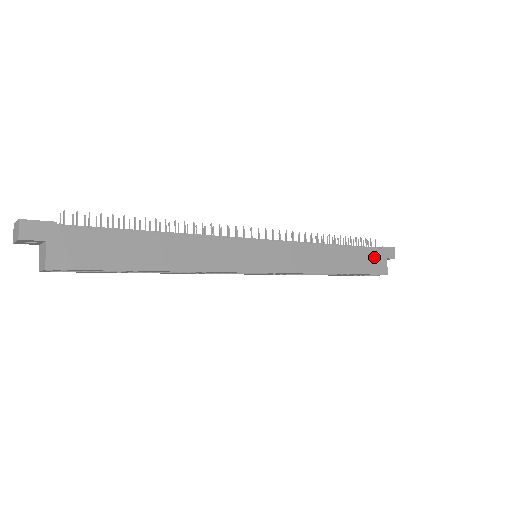
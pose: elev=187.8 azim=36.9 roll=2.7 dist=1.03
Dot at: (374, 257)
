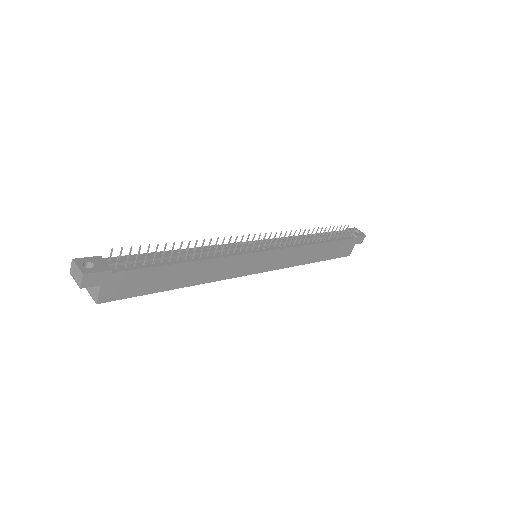
Dot at: (346, 245)
